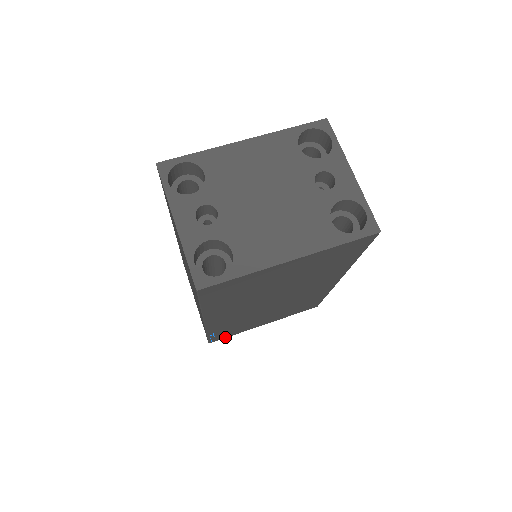
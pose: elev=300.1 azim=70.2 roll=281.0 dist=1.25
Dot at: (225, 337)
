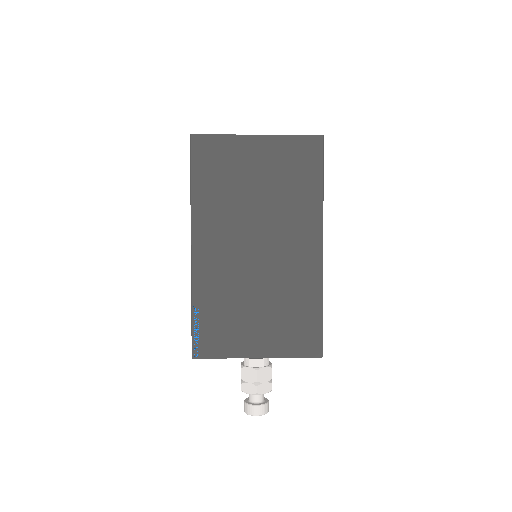
Dot at: (211, 355)
